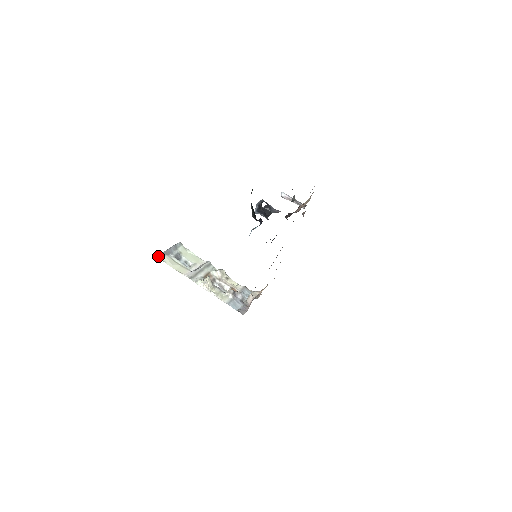
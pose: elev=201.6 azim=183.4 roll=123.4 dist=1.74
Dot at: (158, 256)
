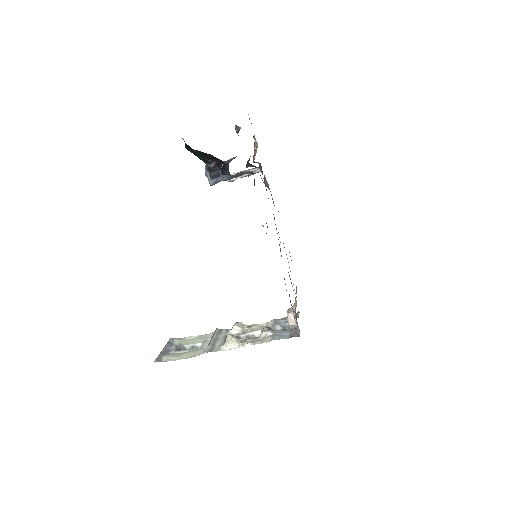
Dot at: (156, 361)
